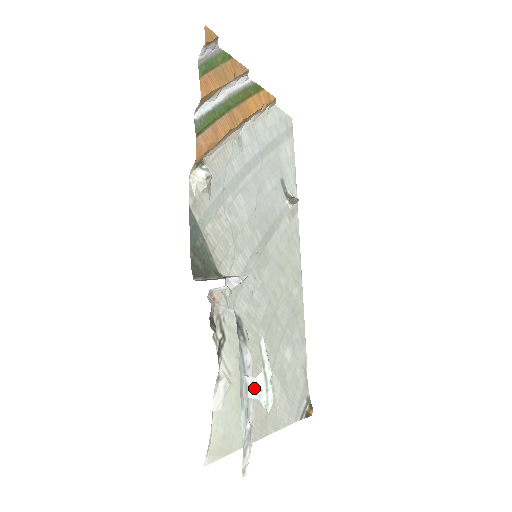
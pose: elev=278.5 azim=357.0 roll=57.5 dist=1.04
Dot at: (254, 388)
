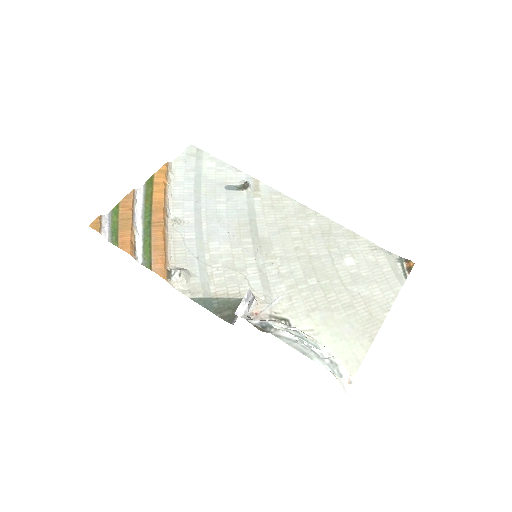
Dot at: (341, 313)
